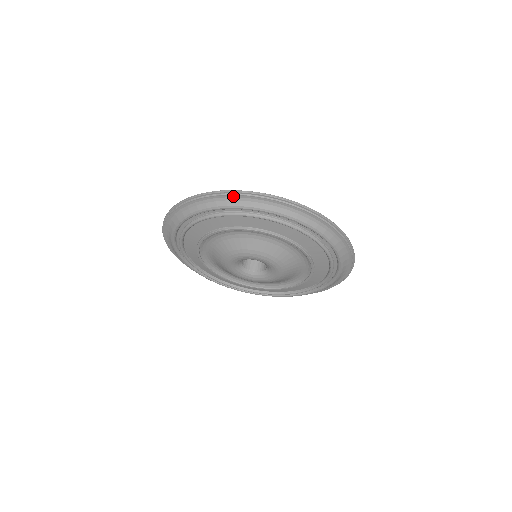
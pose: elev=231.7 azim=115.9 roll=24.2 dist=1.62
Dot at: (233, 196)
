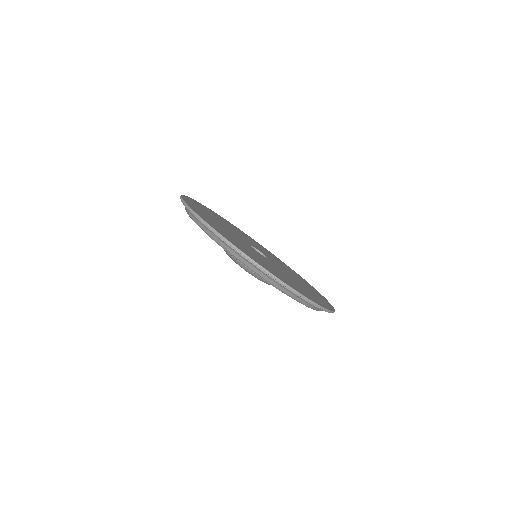
Dot at: (316, 307)
